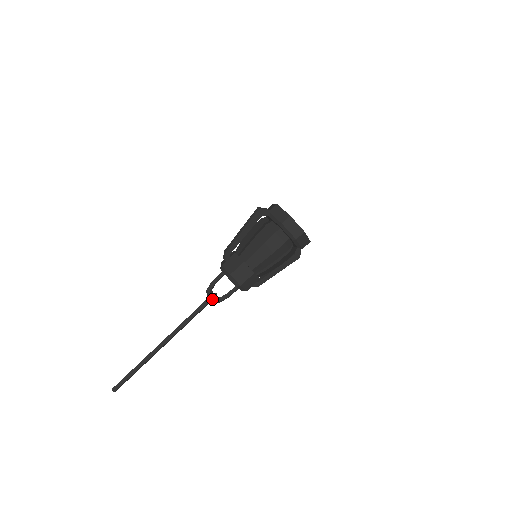
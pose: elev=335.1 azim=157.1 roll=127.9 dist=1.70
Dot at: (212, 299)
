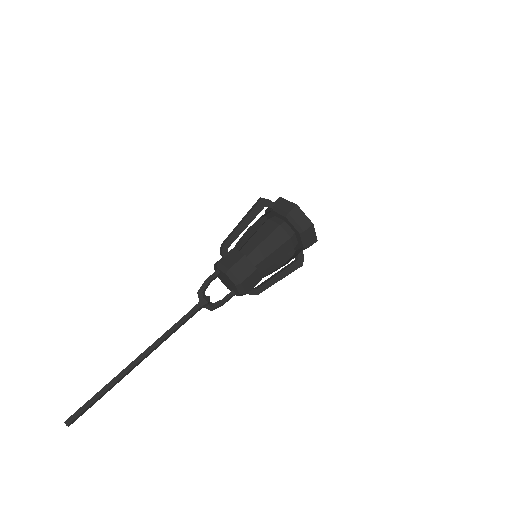
Dot at: (204, 303)
